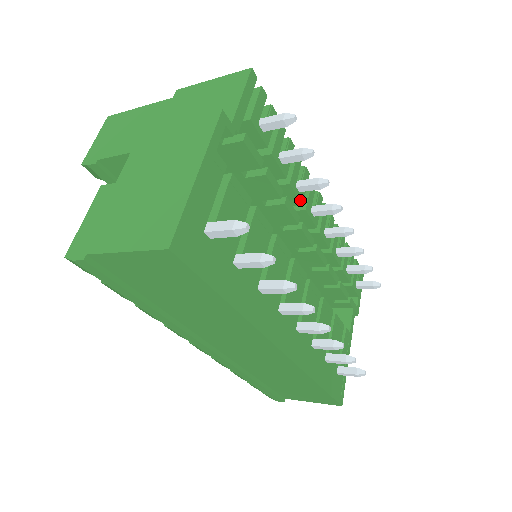
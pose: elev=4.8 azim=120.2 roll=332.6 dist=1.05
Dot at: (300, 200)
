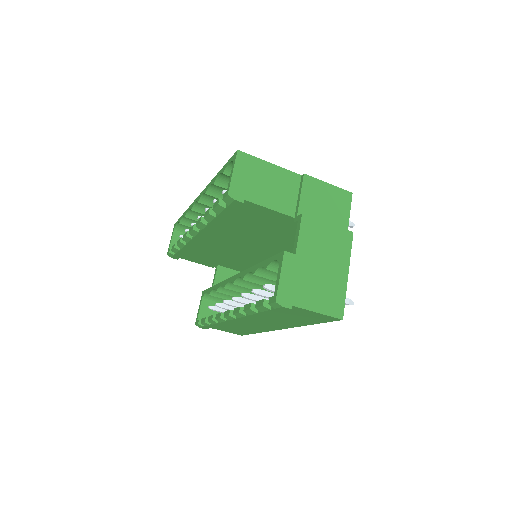
Dot at: occluded
